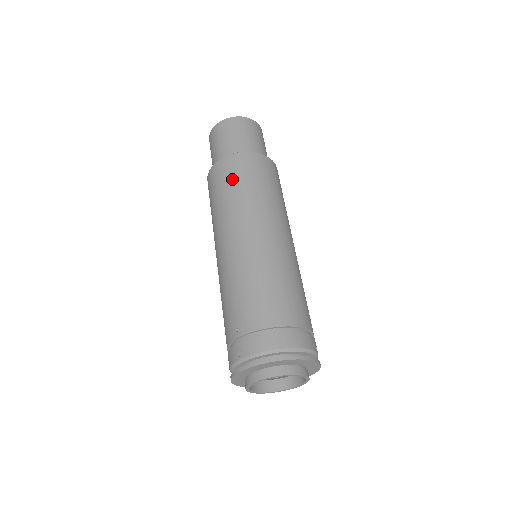
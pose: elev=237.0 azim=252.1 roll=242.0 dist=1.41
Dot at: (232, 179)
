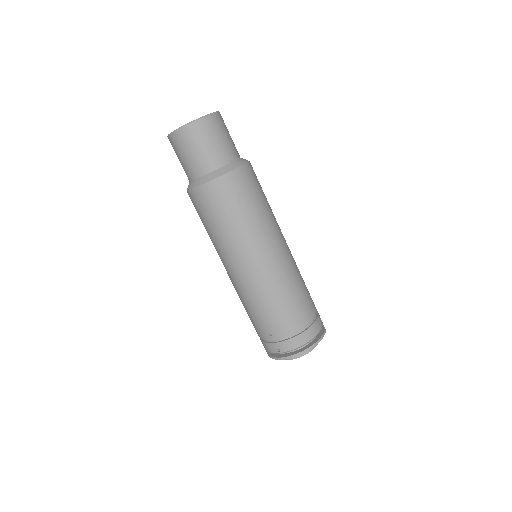
Dot at: (224, 209)
